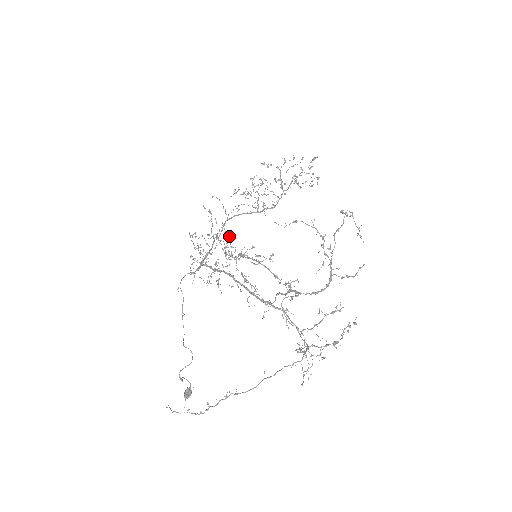
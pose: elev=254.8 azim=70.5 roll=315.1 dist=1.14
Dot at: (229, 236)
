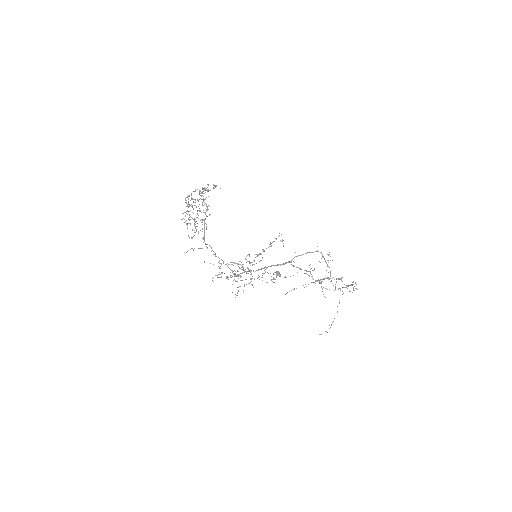
Dot at: occluded
